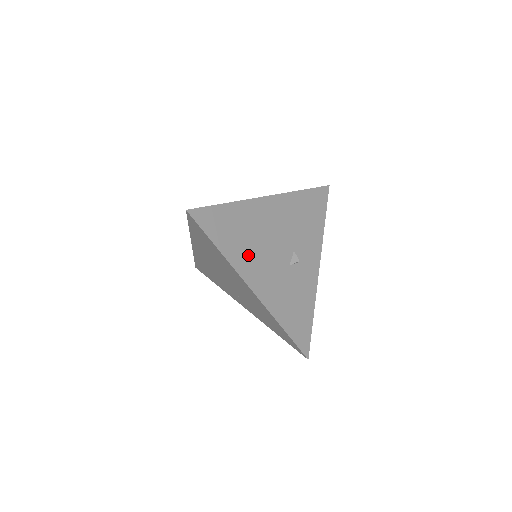
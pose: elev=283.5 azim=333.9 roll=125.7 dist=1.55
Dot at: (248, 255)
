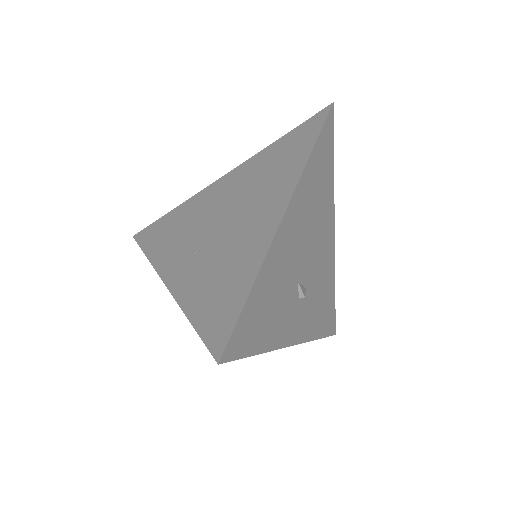
Dot at: (307, 202)
